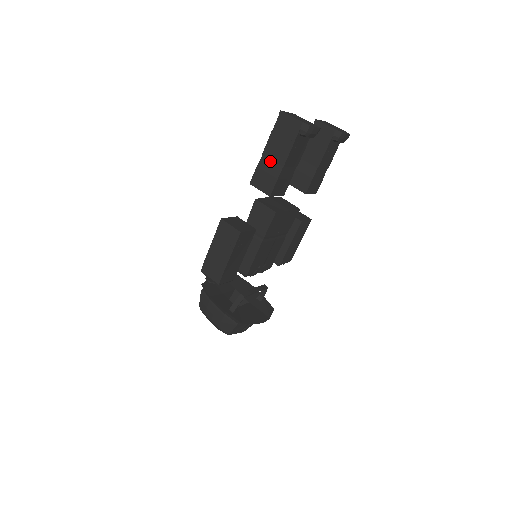
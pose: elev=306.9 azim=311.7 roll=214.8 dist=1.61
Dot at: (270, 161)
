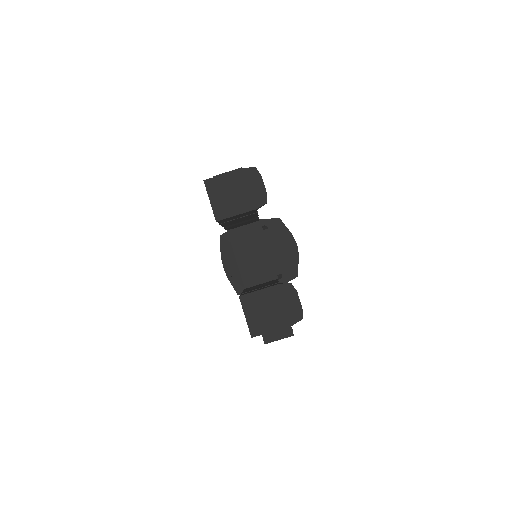
Dot at: occluded
